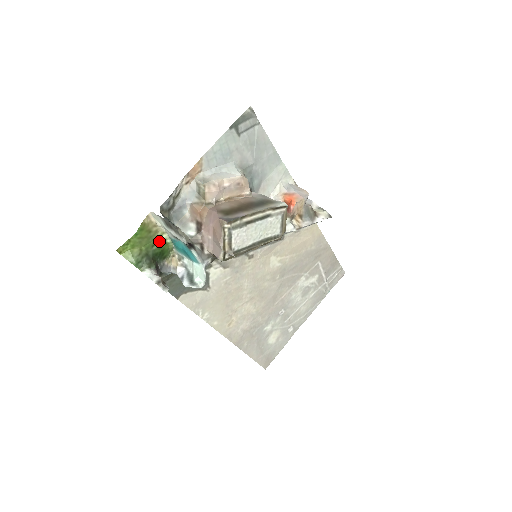
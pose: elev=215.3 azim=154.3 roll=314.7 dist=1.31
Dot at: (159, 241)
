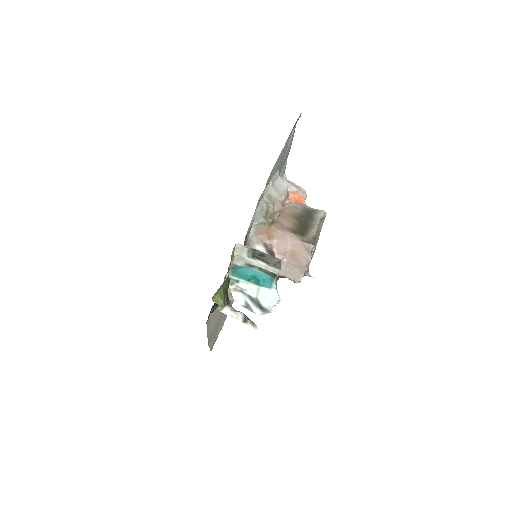
Dot at: occluded
